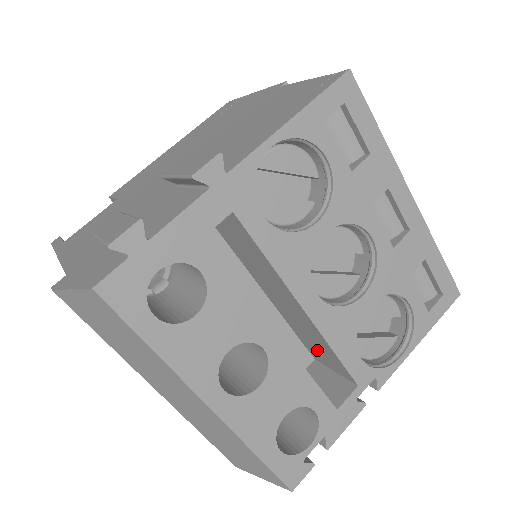
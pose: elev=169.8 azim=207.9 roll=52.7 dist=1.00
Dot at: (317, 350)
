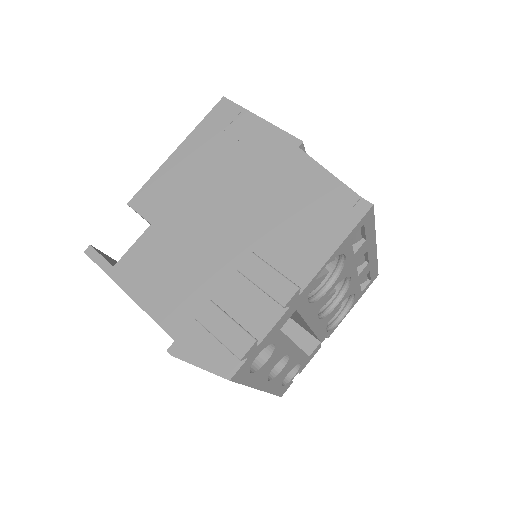
Dot at: (298, 322)
